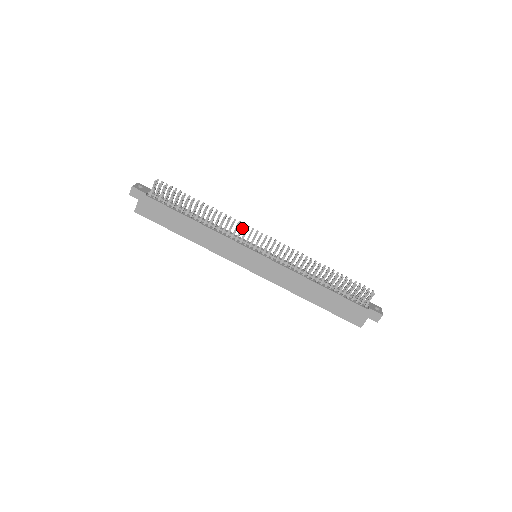
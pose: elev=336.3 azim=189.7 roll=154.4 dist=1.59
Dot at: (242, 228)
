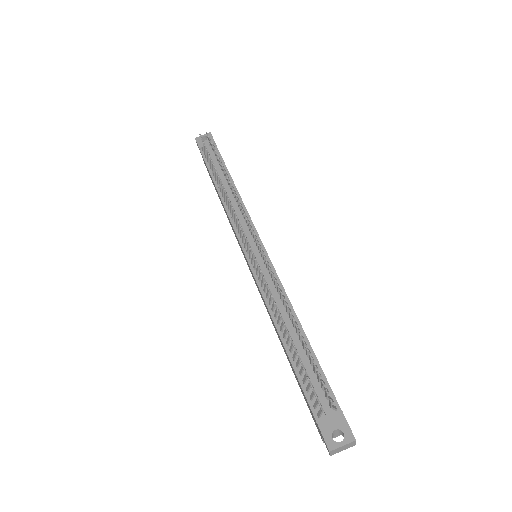
Dot at: (235, 214)
